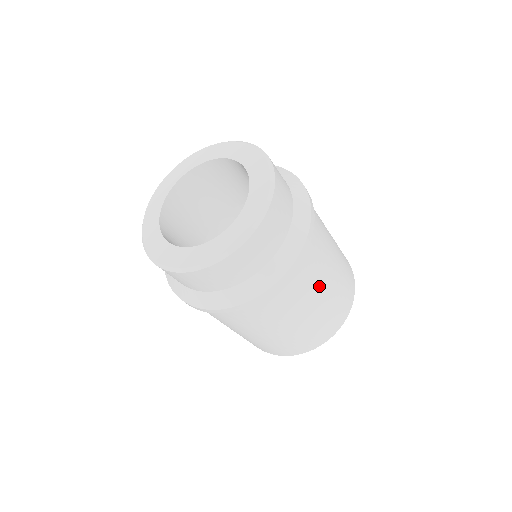
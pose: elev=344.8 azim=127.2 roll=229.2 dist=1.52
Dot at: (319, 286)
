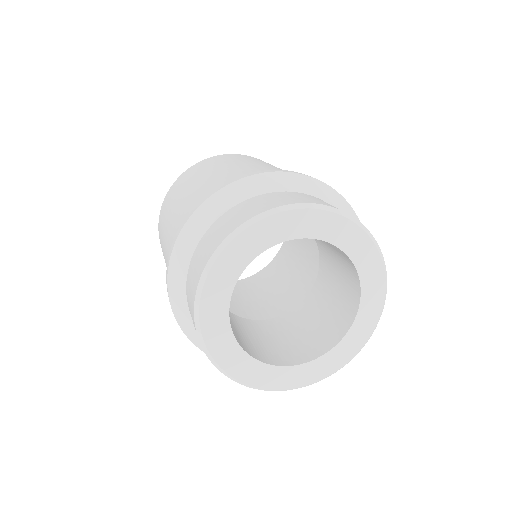
Dot at: occluded
